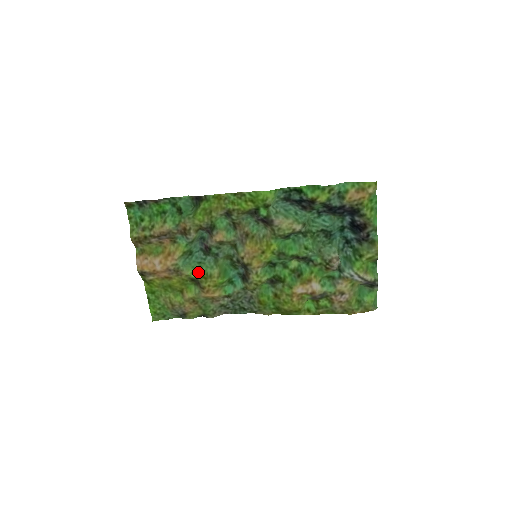
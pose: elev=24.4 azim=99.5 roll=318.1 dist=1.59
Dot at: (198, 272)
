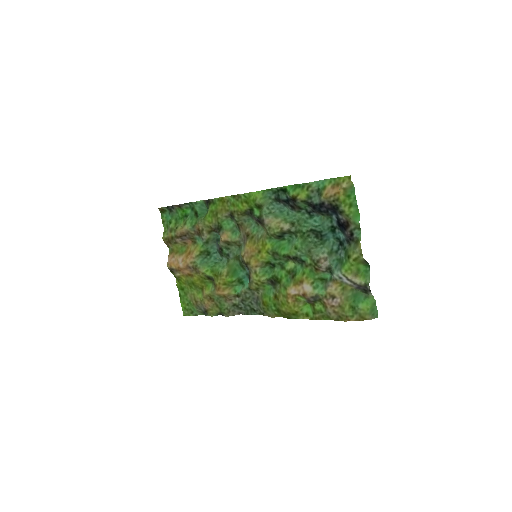
Dot at: (212, 270)
